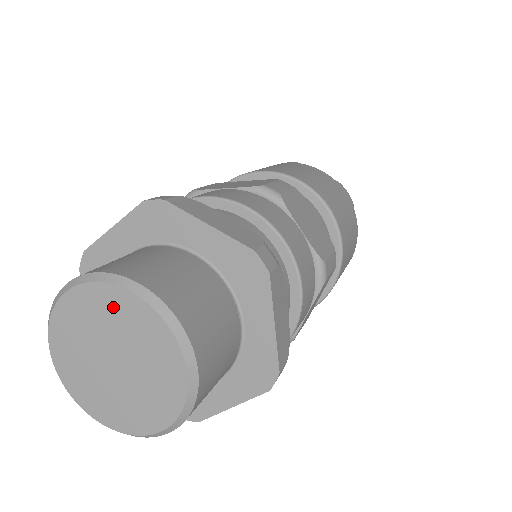
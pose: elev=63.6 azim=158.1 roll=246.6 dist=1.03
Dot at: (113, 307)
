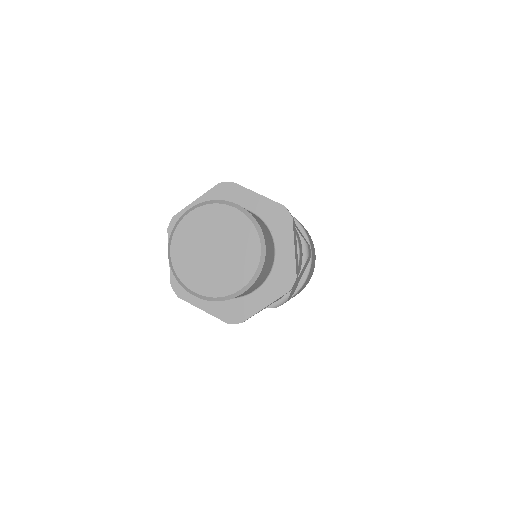
Dot at: (245, 237)
